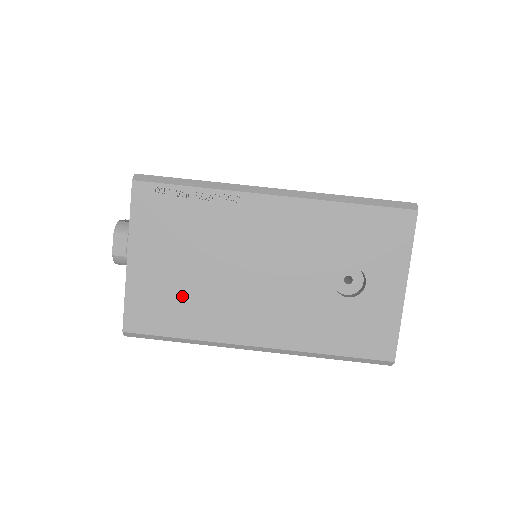
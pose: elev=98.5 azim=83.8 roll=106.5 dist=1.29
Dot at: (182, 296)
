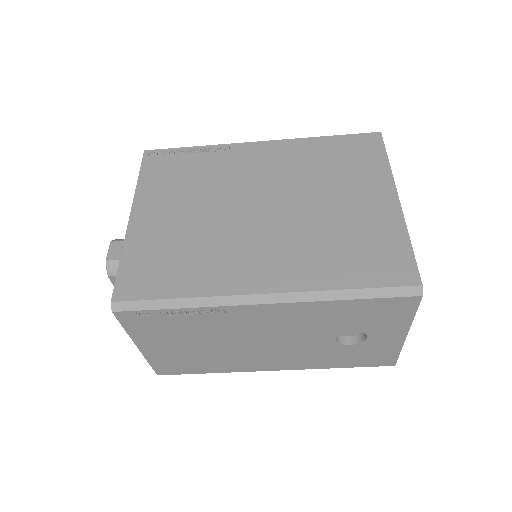
Dot at: (198, 358)
